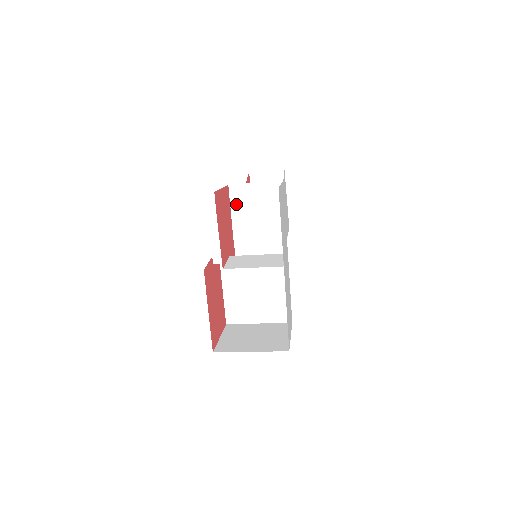
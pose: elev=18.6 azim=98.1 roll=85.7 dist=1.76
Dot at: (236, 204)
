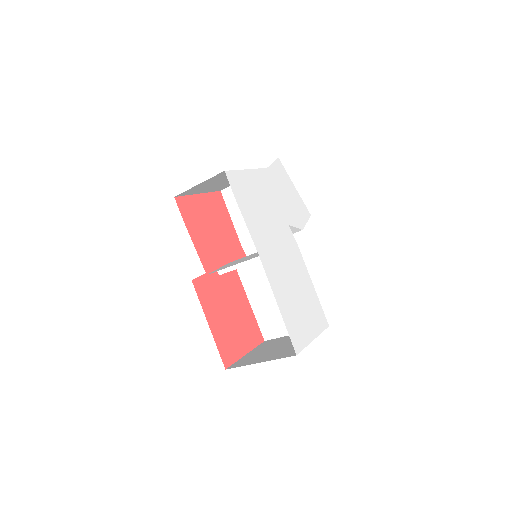
Dot at: (233, 208)
